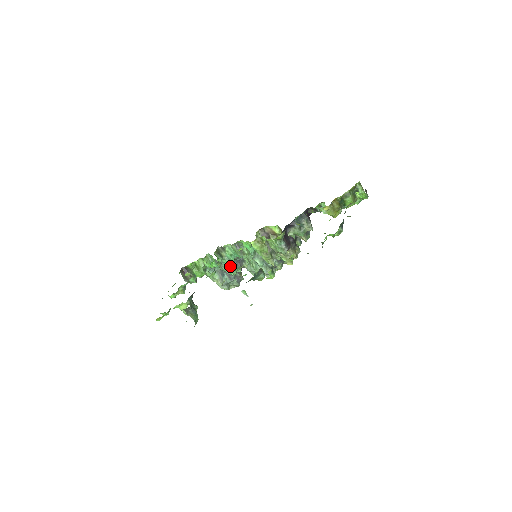
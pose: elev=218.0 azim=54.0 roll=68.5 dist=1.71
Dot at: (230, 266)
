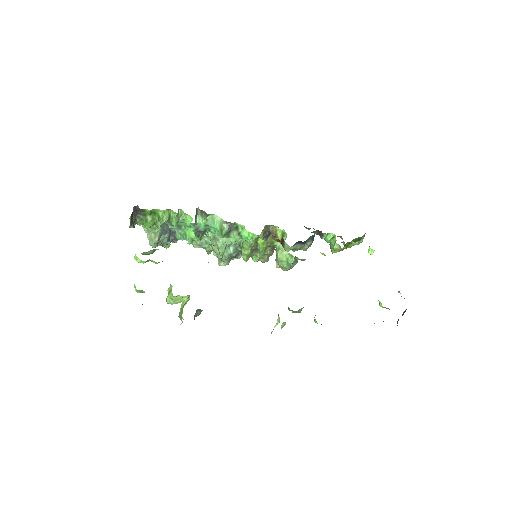
Dot at: occluded
